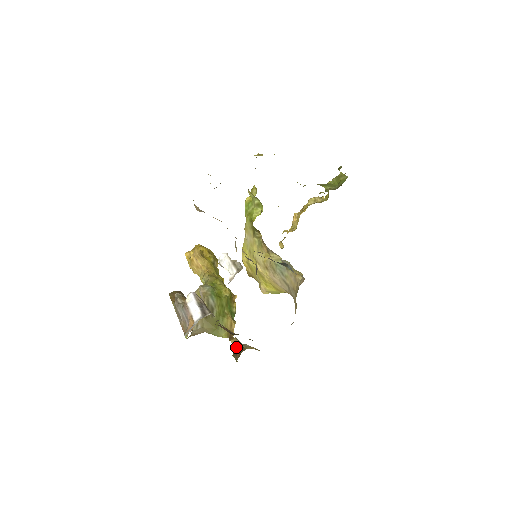
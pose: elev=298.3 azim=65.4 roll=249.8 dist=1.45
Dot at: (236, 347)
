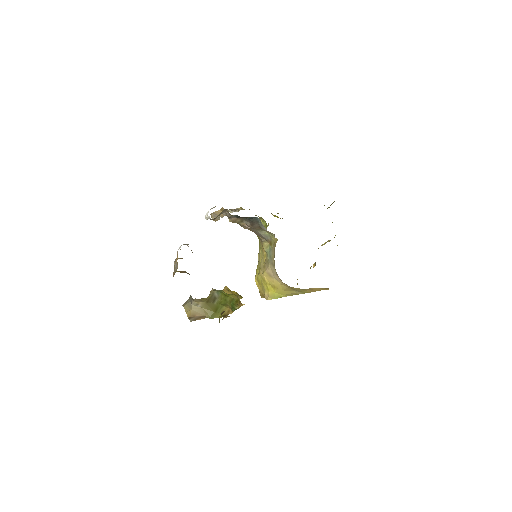
Dot at: (222, 312)
